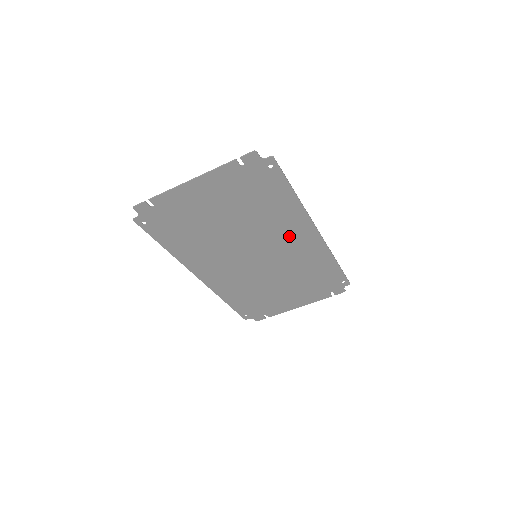
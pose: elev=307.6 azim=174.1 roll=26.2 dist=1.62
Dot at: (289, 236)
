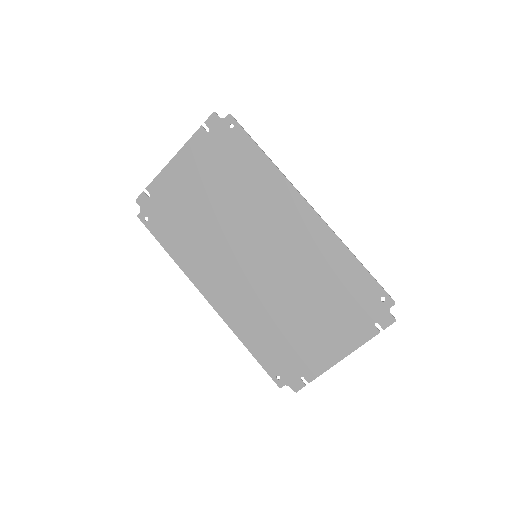
Dot at: (280, 218)
